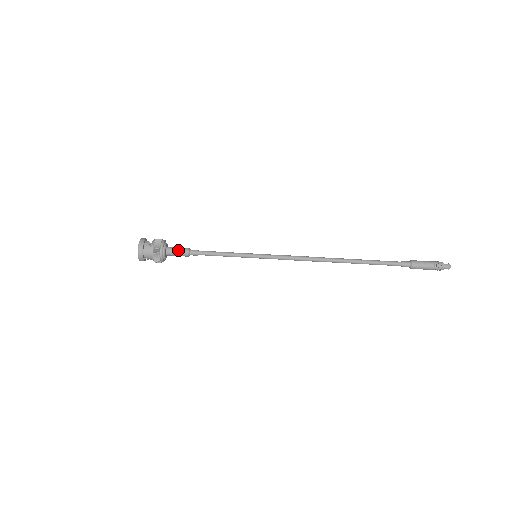
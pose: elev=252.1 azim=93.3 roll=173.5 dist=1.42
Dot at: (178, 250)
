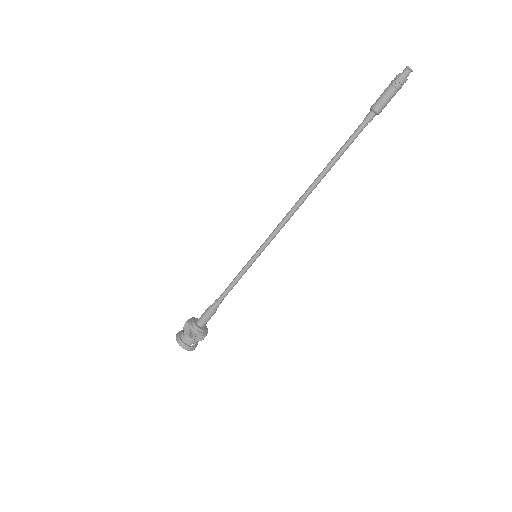
Dot at: (204, 316)
